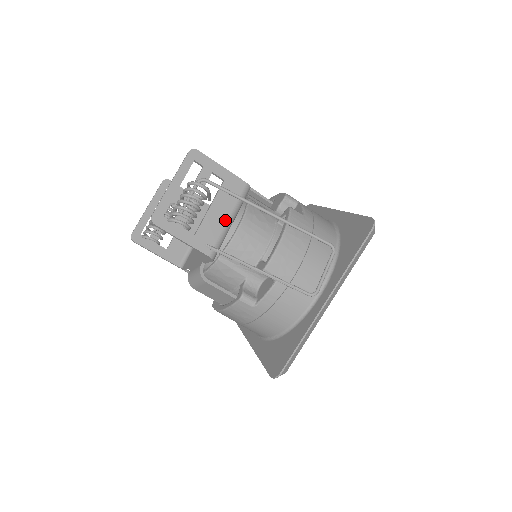
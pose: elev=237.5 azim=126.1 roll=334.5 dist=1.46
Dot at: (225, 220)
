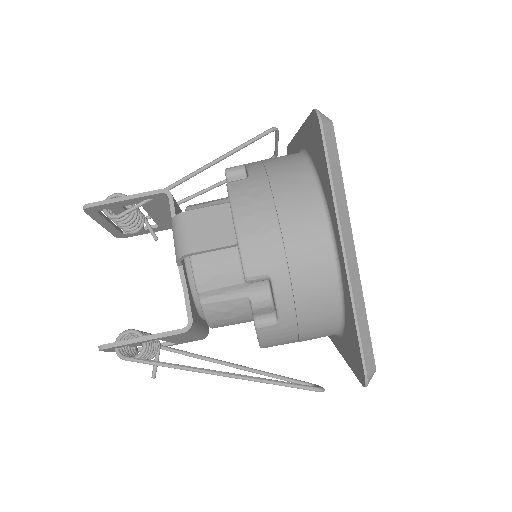
Dot at: occluded
